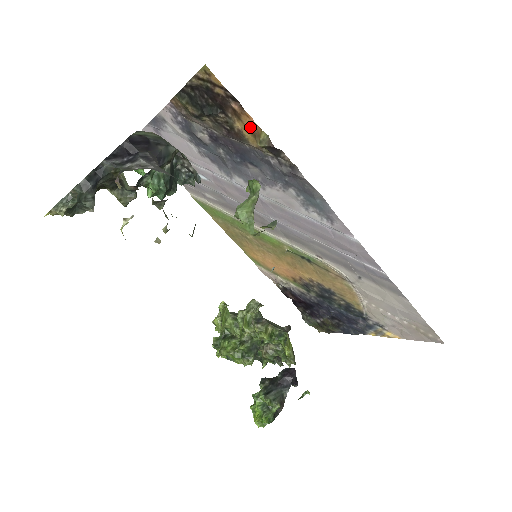
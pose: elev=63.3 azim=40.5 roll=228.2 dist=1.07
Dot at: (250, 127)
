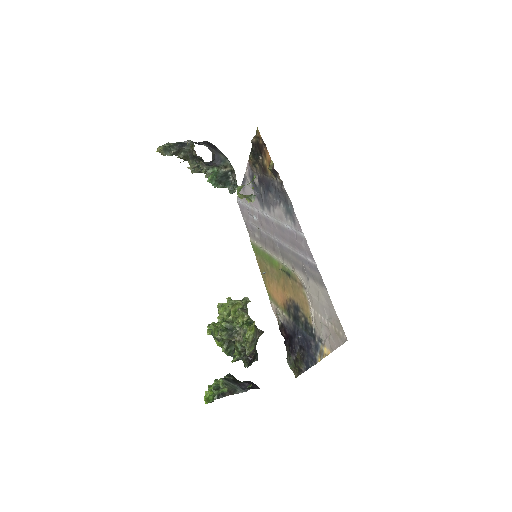
Dot at: (269, 160)
